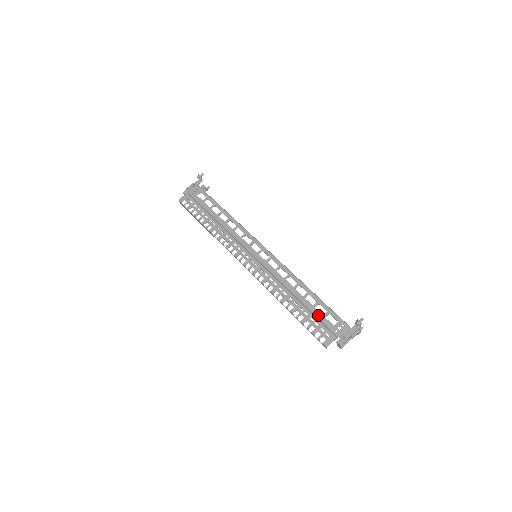
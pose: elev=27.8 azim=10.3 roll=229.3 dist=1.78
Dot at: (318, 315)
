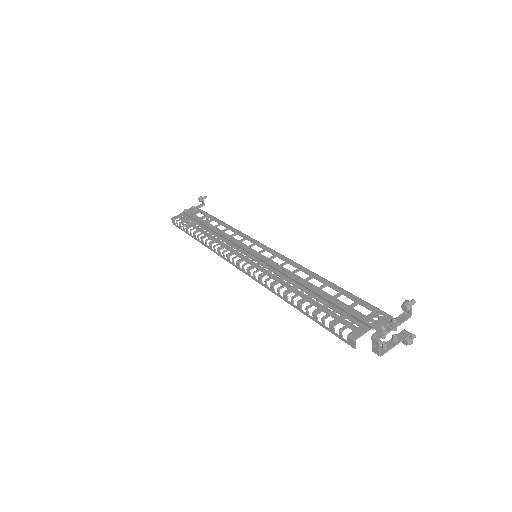
Dot at: (341, 305)
